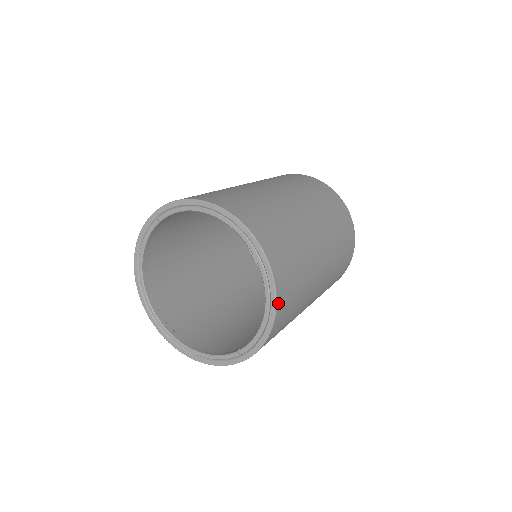
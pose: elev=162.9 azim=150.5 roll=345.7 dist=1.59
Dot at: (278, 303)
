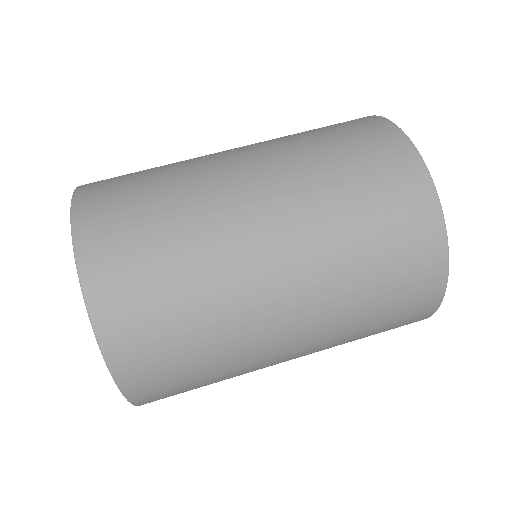
Dot at: occluded
